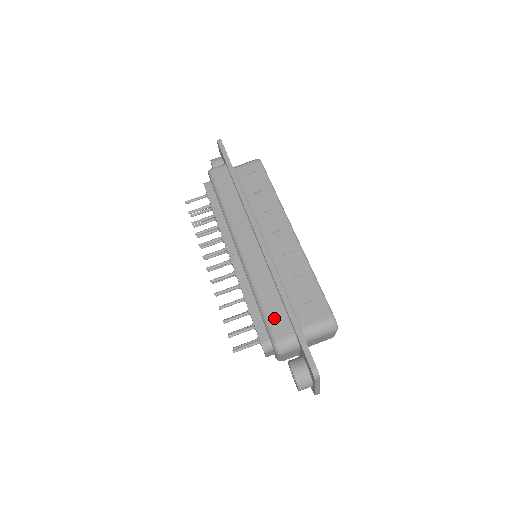
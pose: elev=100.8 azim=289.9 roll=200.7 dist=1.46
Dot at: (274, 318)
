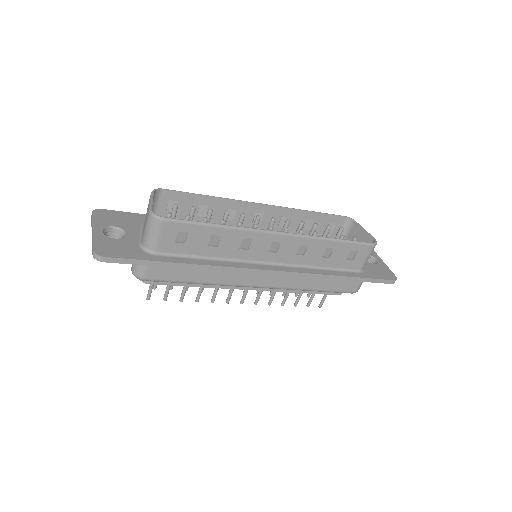
Dot at: (340, 288)
